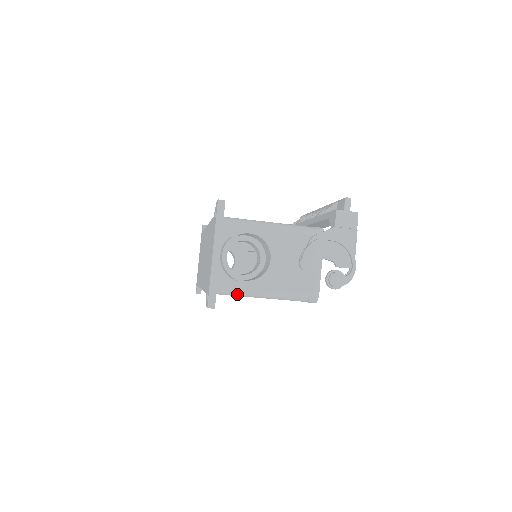
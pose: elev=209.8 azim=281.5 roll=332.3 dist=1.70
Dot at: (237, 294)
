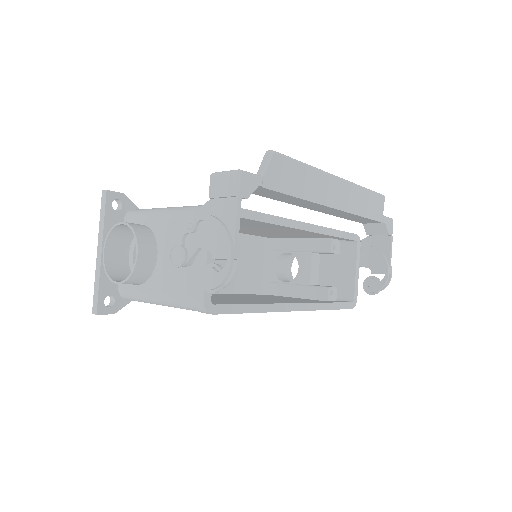
Dot at: (138, 300)
